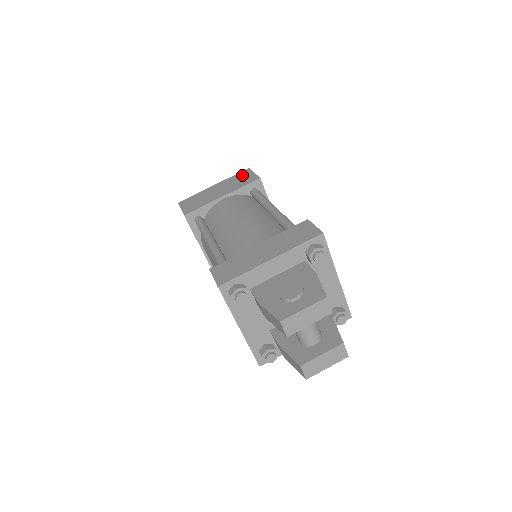
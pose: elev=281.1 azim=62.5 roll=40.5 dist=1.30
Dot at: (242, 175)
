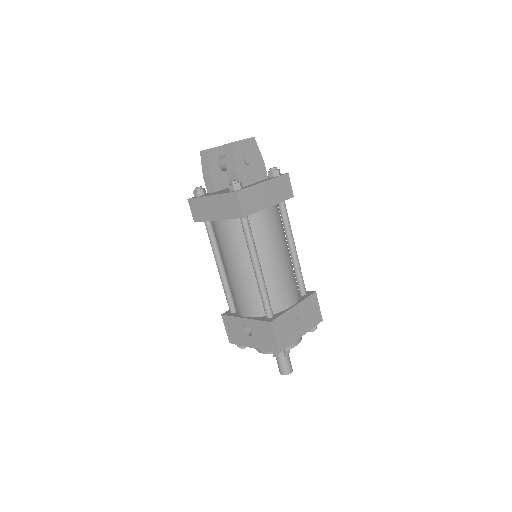
Dot at: occluded
